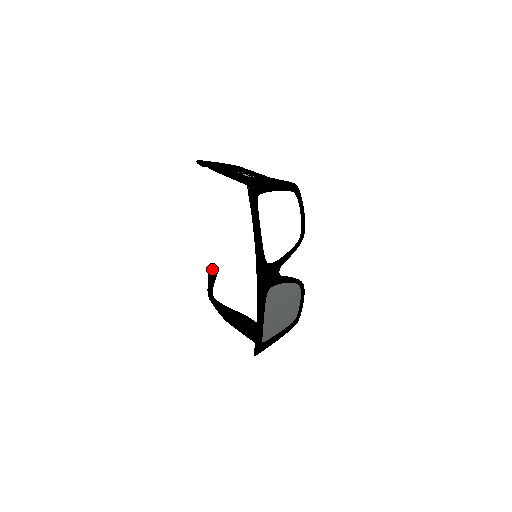
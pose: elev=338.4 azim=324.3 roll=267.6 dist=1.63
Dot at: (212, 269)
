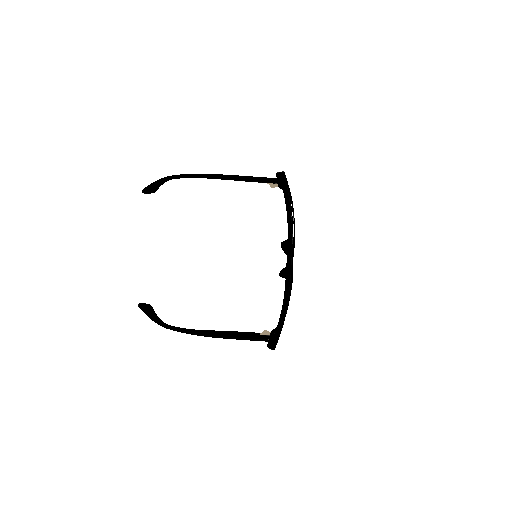
Dot at: (146, 306)
